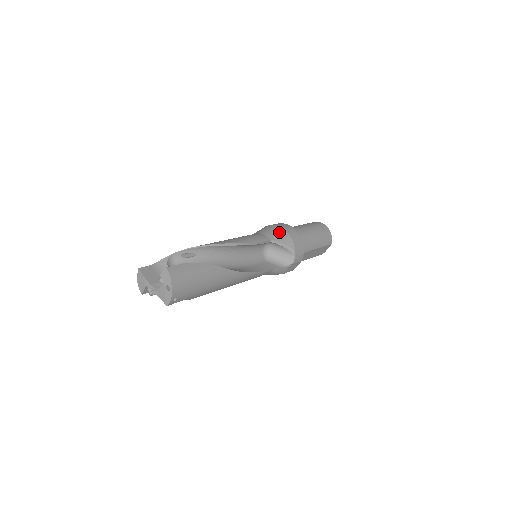
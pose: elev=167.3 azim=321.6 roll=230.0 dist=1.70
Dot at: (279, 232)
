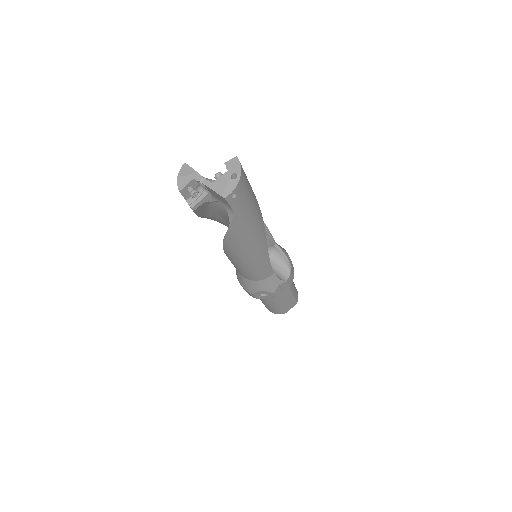
Dot at: (279, 245)
